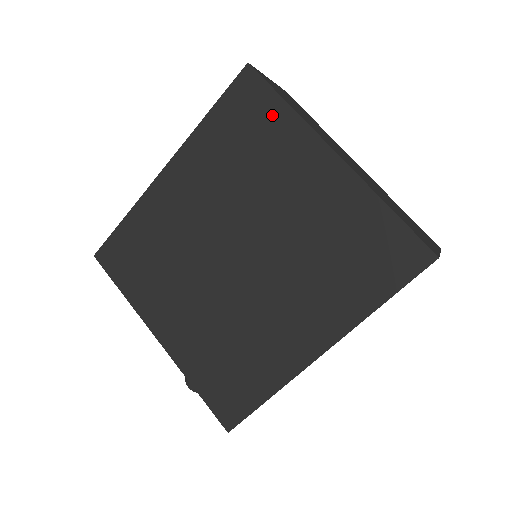
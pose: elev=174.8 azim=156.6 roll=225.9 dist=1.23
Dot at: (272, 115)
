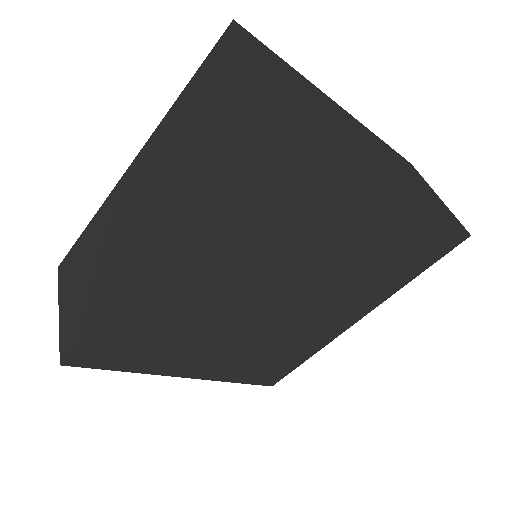
Dot at: (323, 164)
